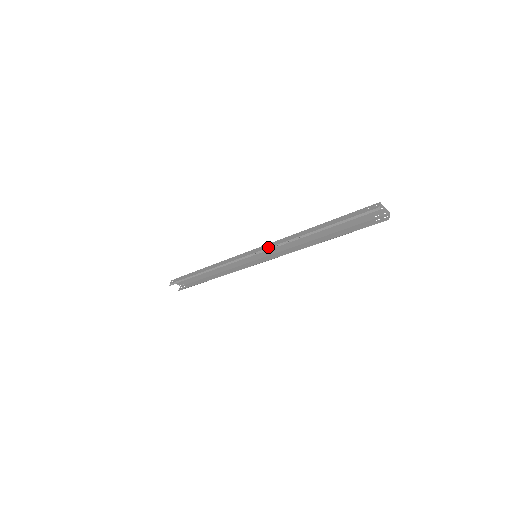
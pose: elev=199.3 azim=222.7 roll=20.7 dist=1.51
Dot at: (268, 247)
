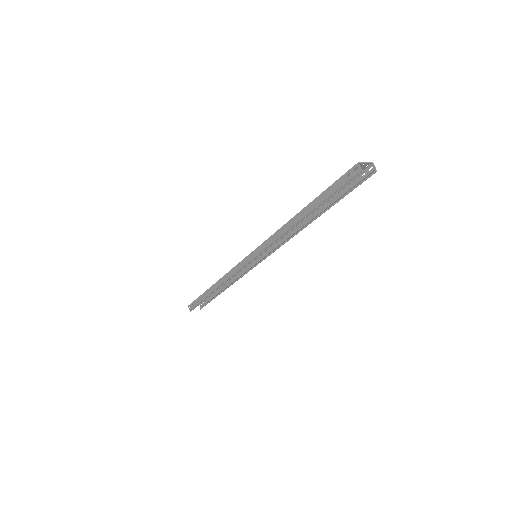
Dot at: (264, 248)
